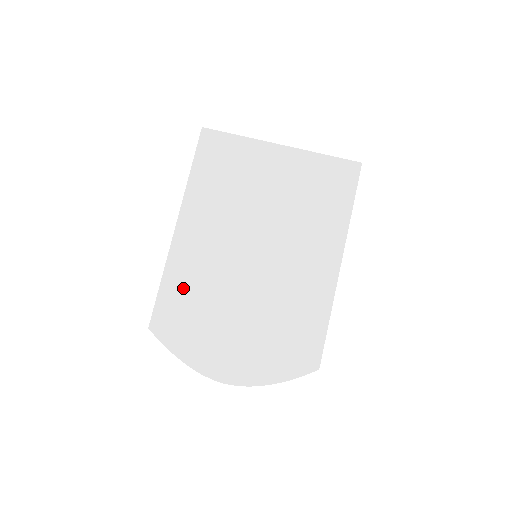
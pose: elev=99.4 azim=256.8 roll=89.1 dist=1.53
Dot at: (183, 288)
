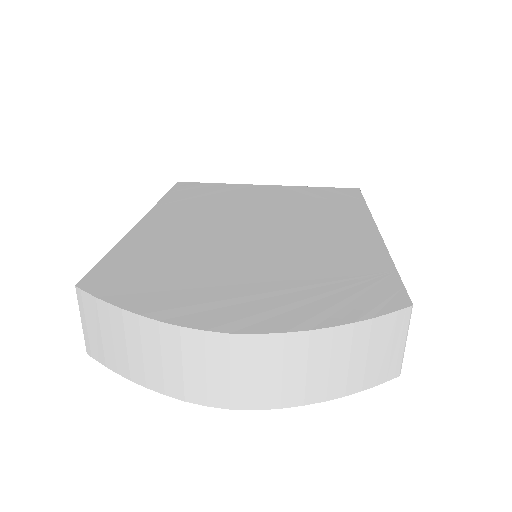
Dot at: (147, 252)
